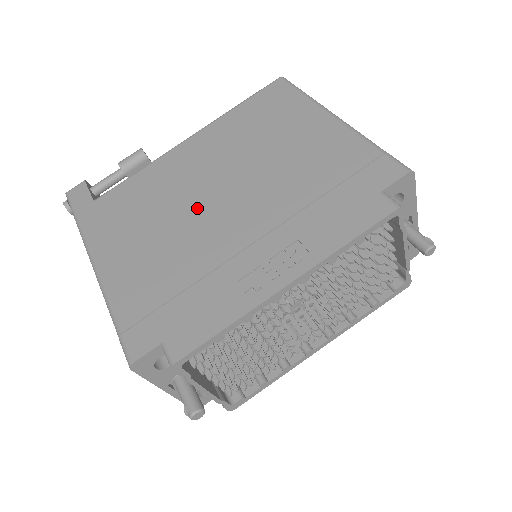
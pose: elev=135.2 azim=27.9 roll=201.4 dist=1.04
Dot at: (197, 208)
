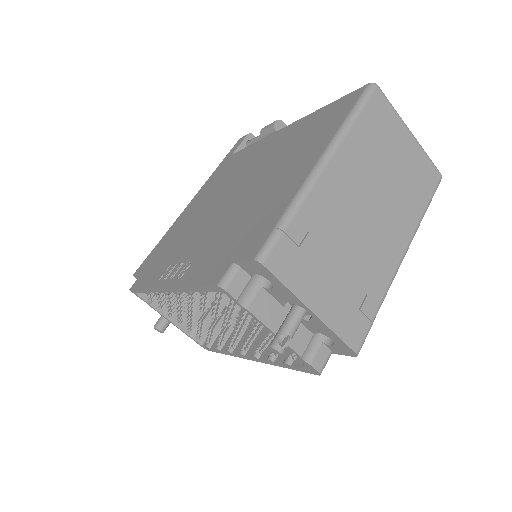
Dot at: (224, 195)
